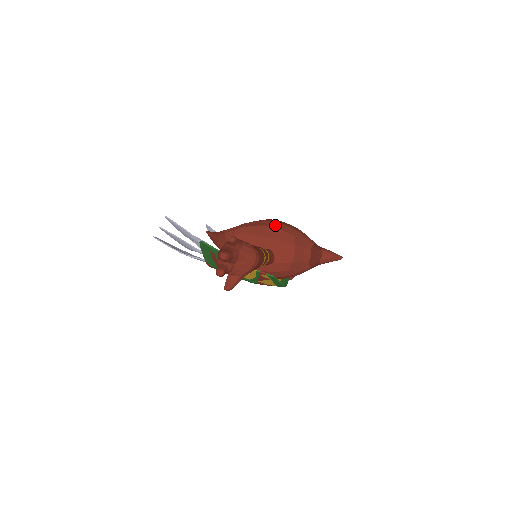
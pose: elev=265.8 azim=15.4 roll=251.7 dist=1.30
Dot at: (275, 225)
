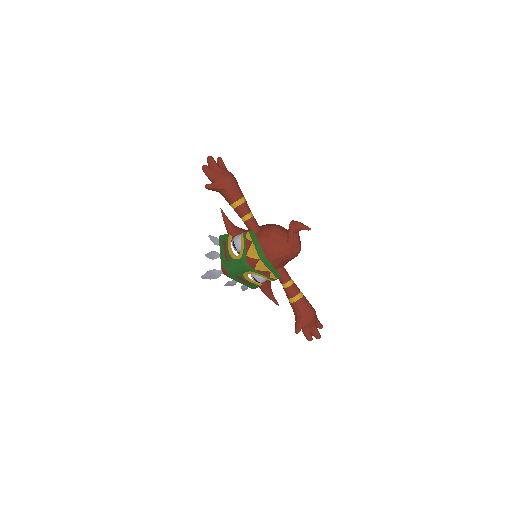
Dot at: occluded
